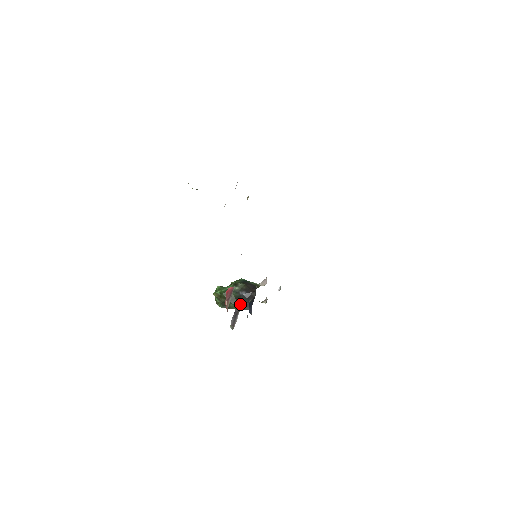
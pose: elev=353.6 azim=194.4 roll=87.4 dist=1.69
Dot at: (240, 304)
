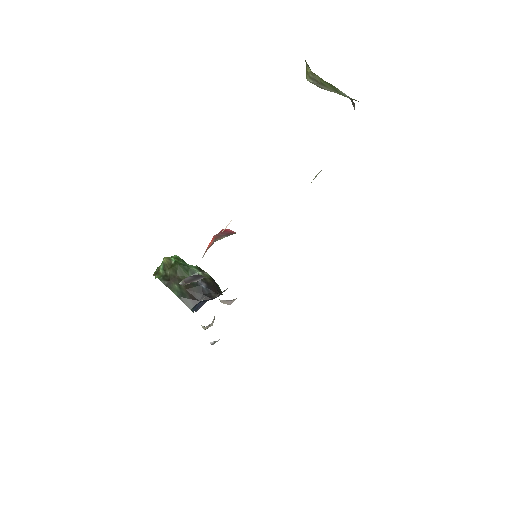
Dot at: (187, 293)
